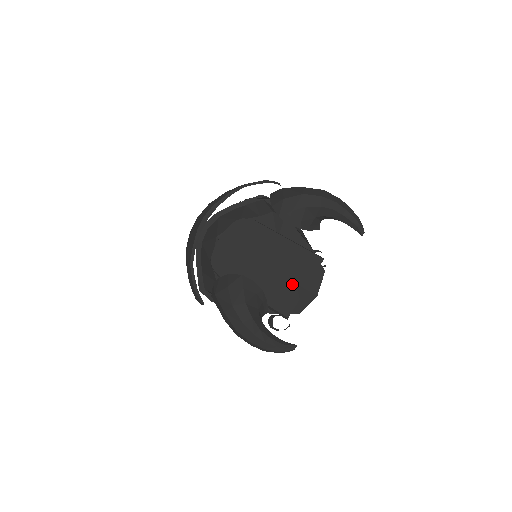
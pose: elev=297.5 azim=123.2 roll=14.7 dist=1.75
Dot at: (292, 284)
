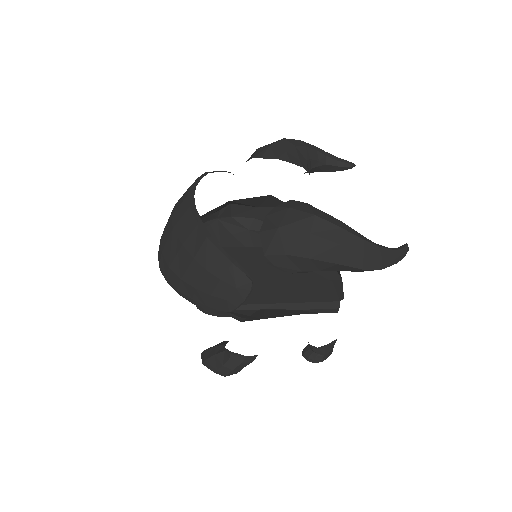
Dot at: (311, 274)
